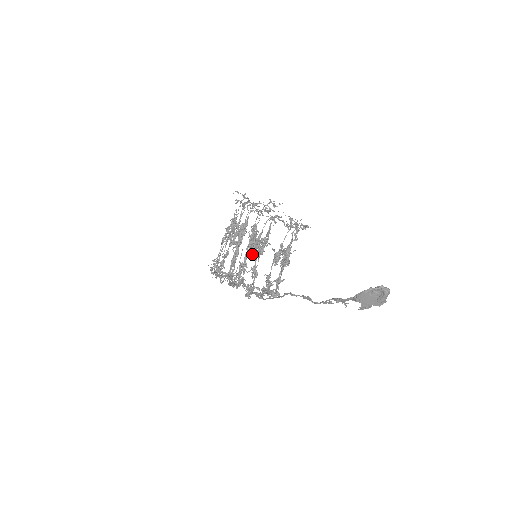
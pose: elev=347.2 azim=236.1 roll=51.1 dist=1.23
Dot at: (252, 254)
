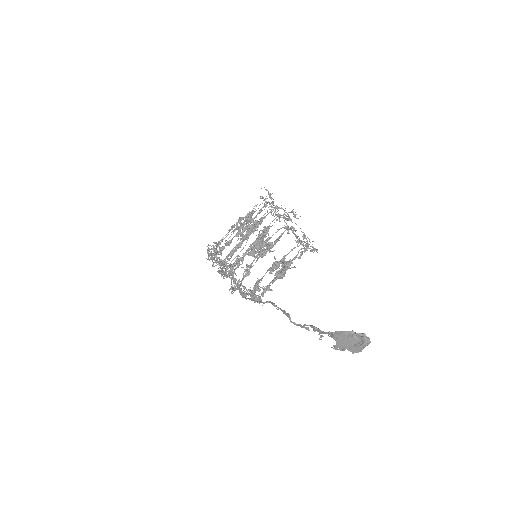
Dot at: (253, 253)
